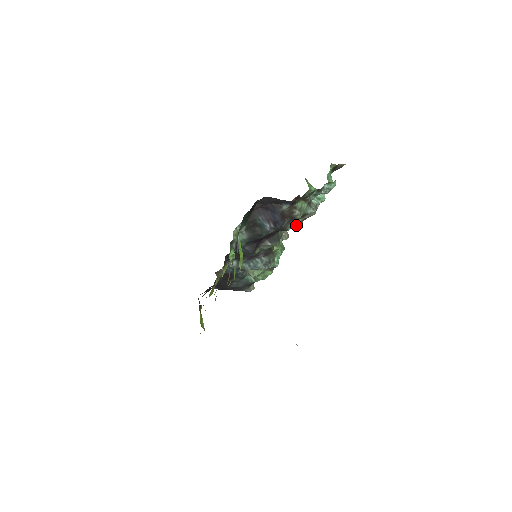
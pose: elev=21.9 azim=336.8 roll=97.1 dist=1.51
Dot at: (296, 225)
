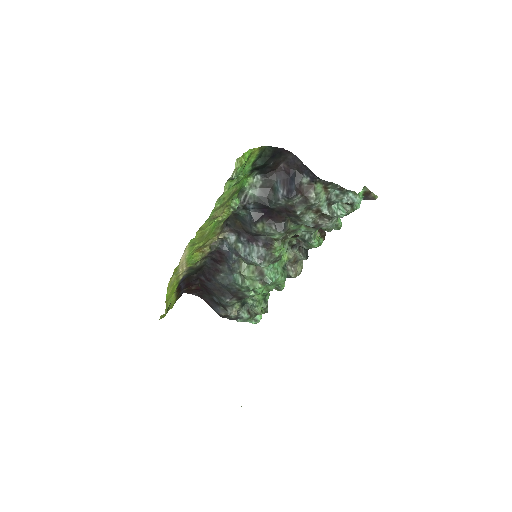
Dot at: (307, 220)
